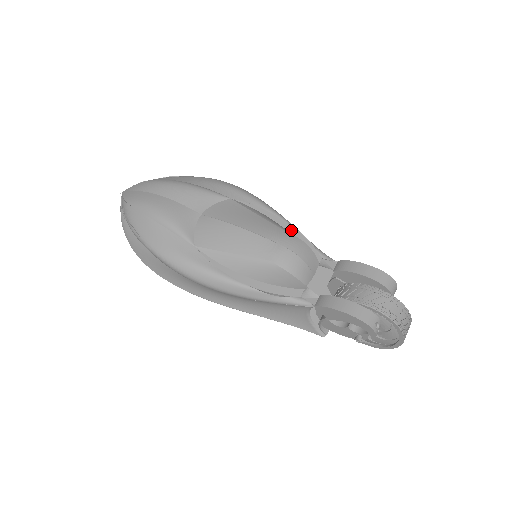
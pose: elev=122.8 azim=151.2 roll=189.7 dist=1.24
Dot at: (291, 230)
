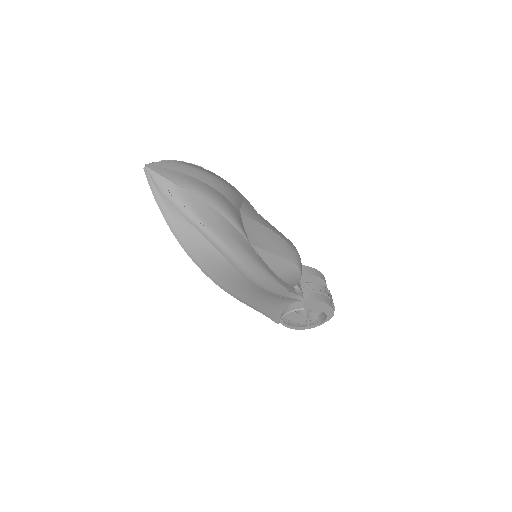
Dot at: occluded
